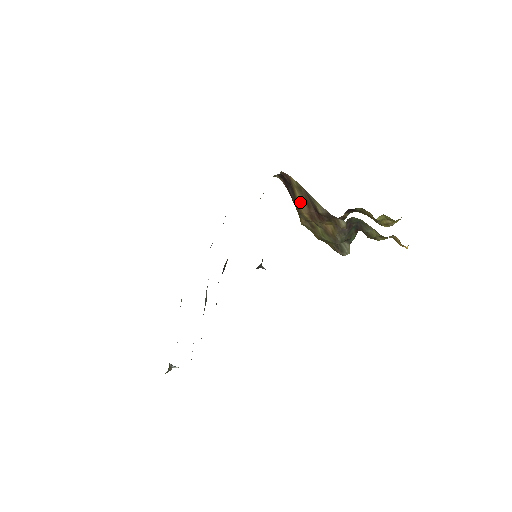
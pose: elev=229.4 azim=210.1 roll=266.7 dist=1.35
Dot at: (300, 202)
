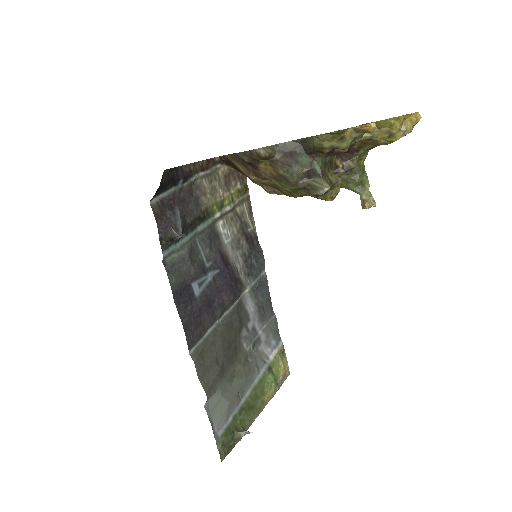
Dot at: (243, 170)
